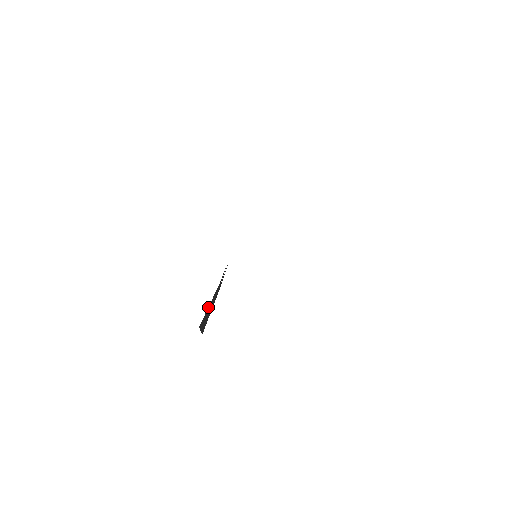
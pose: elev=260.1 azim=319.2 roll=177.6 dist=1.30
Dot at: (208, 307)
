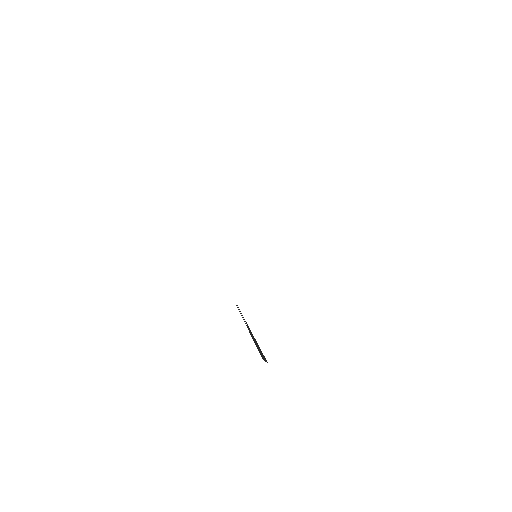
Dot at: (249, 332)
